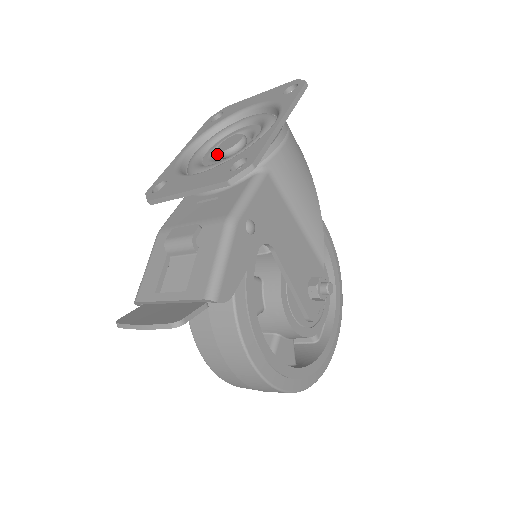
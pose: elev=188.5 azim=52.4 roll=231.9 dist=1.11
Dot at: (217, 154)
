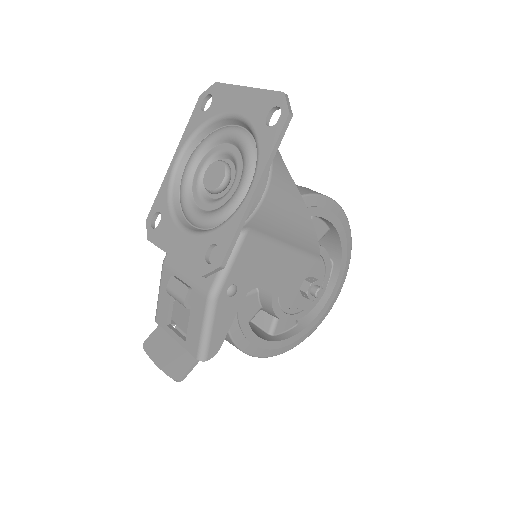
Dot at: (204, 184)
